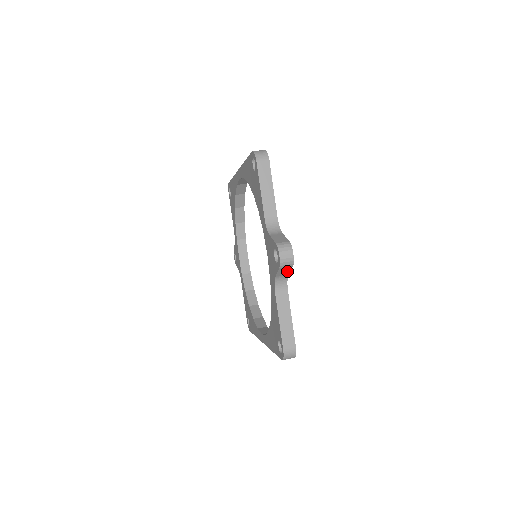
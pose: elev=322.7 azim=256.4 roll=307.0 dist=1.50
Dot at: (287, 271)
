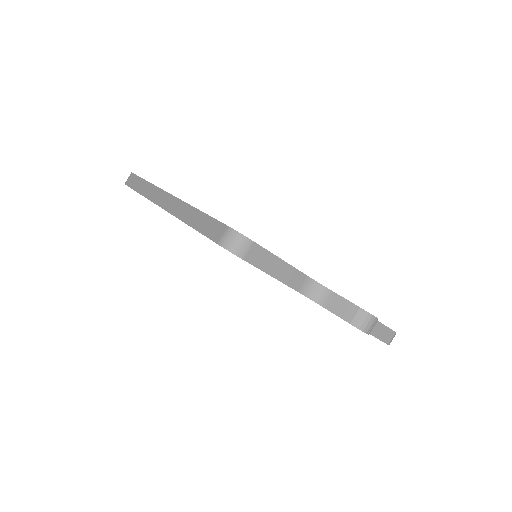
Dot at: occluded
